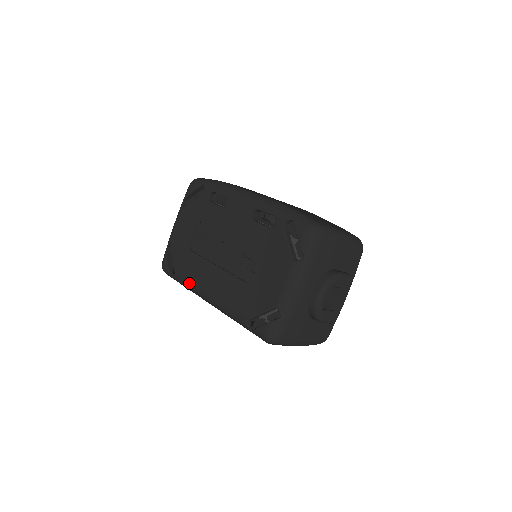
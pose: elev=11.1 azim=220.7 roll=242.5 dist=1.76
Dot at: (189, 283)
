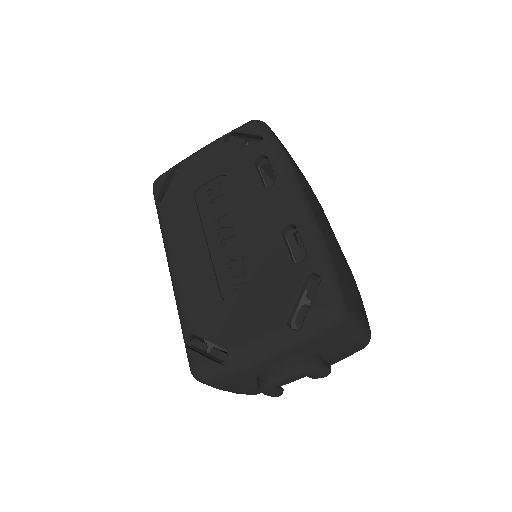
Dot at: (166, 229)
